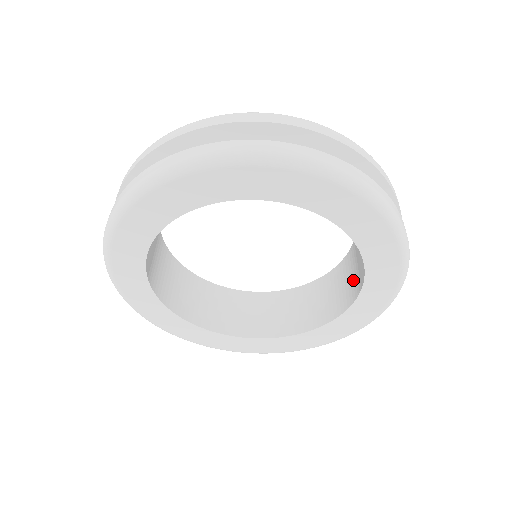
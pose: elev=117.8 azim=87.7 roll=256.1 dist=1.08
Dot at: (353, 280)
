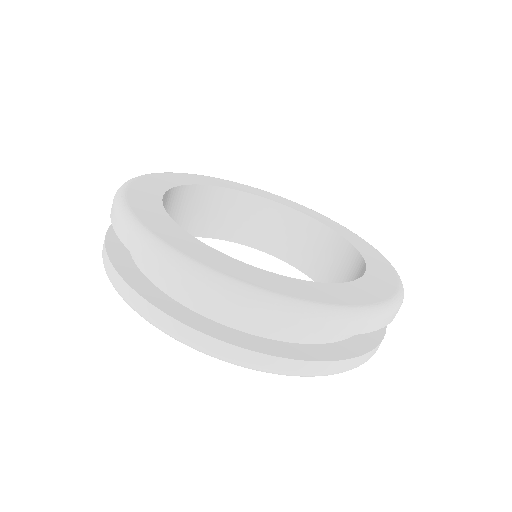
Dot at: (325, 249)
